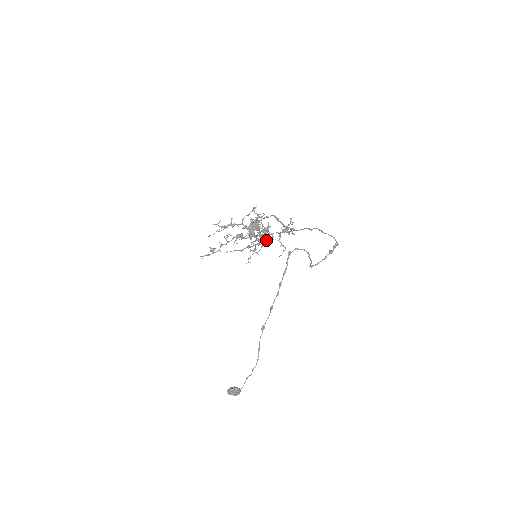
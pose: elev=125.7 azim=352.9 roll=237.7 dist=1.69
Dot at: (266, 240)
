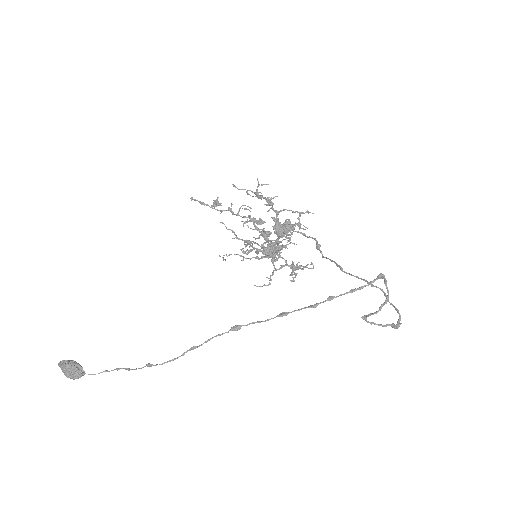
Dot at: (268, 256)
